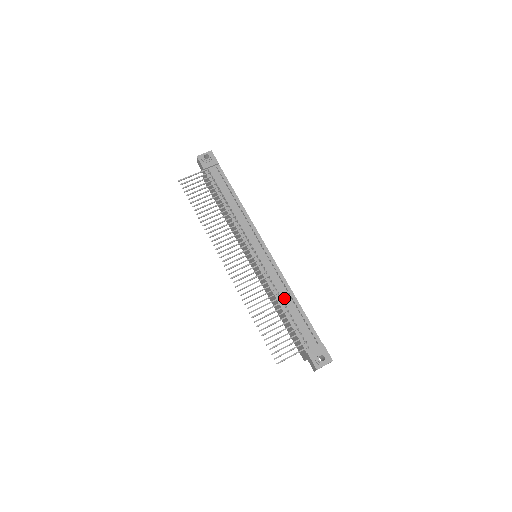
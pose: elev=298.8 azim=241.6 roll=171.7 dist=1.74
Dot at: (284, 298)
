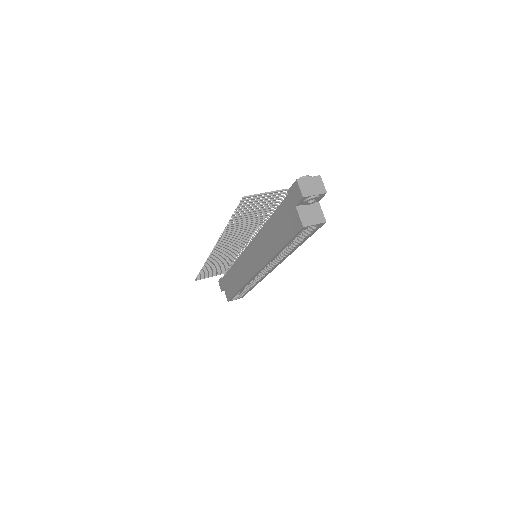
Dot at: occluded
